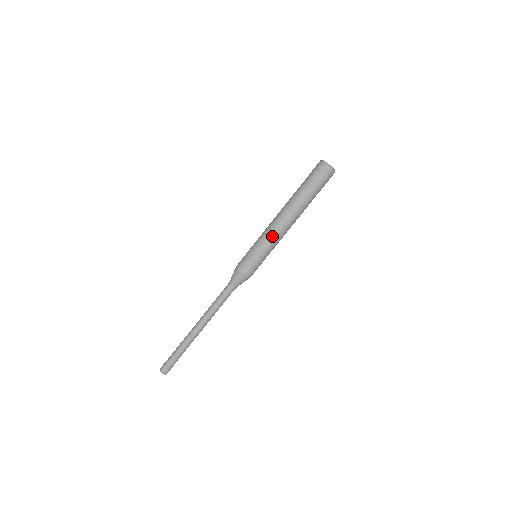
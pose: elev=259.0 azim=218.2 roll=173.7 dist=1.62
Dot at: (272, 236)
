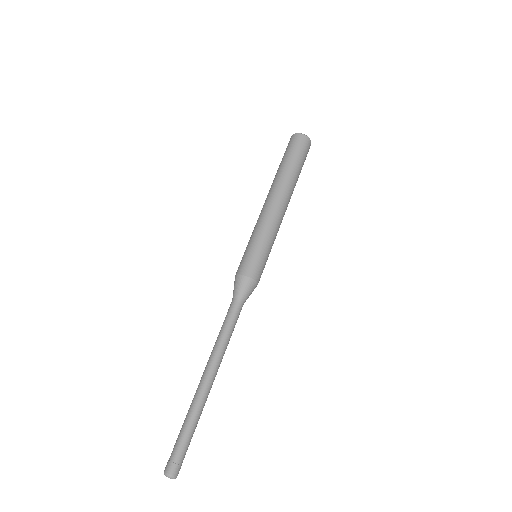
Dot at: (275, 225)
